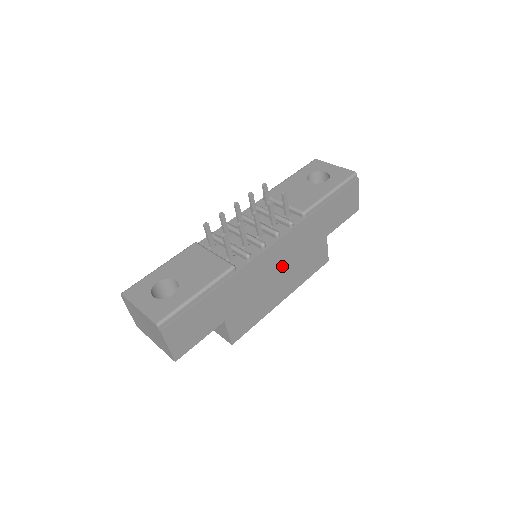
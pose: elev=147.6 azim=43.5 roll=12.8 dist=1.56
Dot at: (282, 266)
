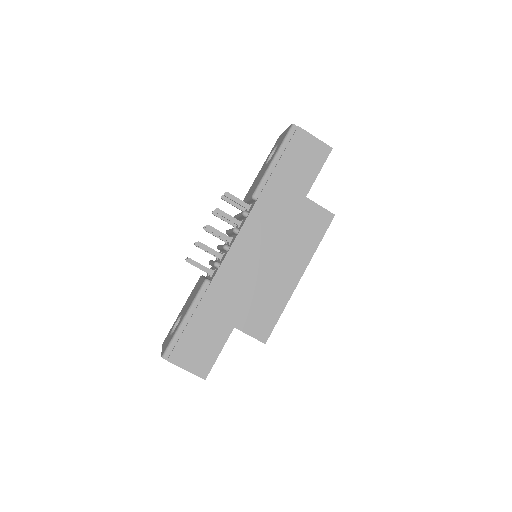
Dot at: (266, 252)
